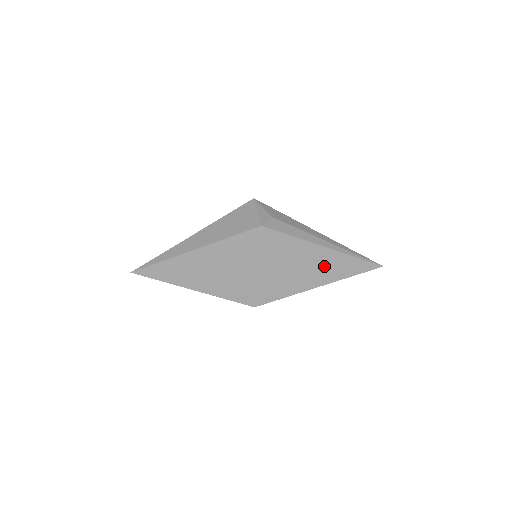
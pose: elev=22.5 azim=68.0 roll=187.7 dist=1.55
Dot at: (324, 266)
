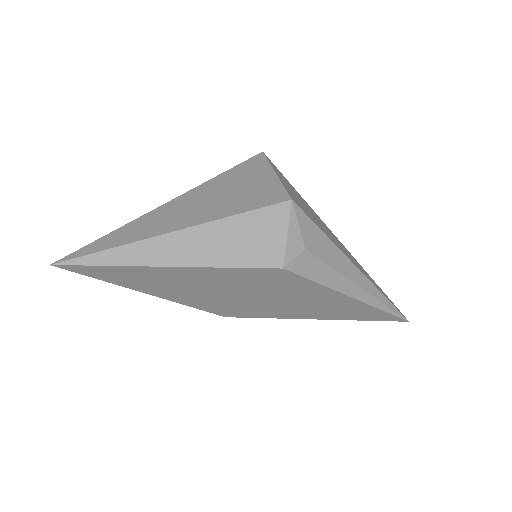
Dot at: (339, 309)
